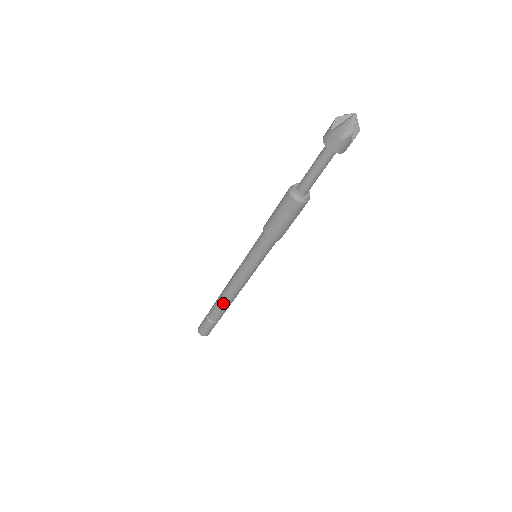
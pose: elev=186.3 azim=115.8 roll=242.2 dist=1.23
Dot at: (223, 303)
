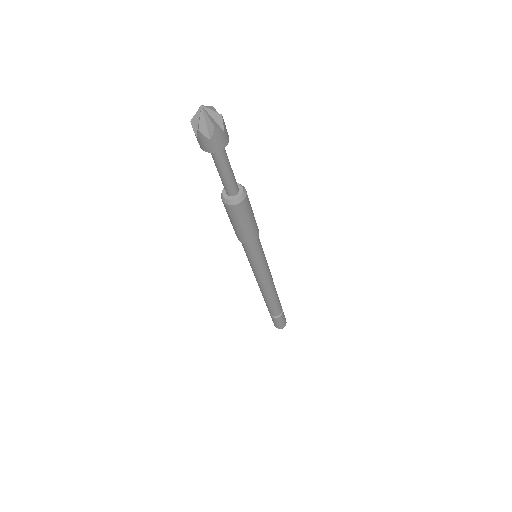
Dot at: (264, 298)
